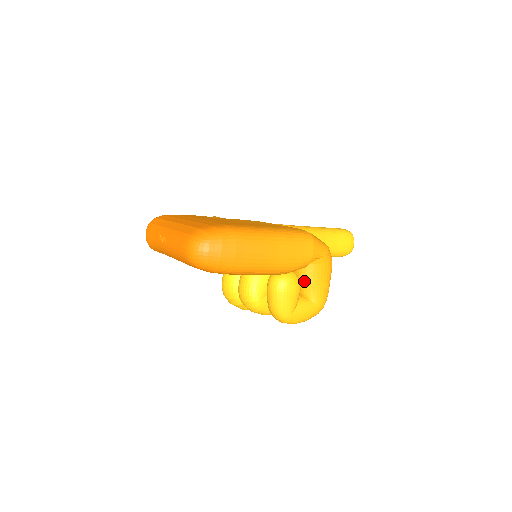
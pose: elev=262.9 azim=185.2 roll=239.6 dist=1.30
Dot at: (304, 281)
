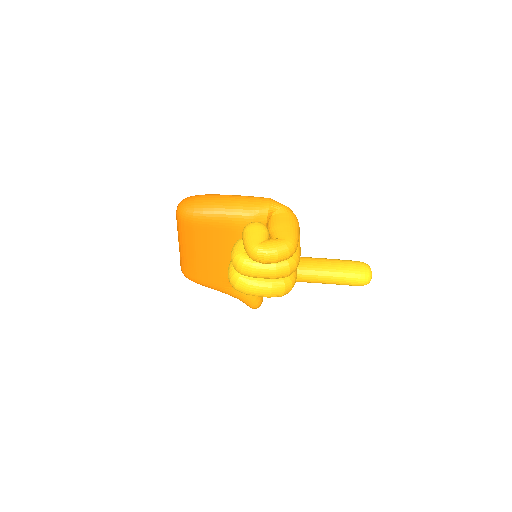
Dot at: (271, 228)
